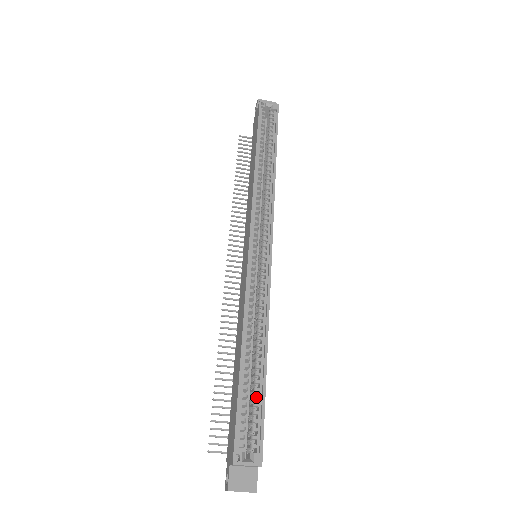
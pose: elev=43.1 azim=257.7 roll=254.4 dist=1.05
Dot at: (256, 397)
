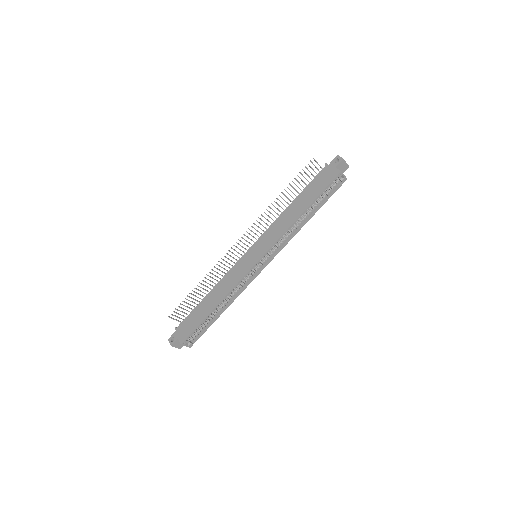
Dot at: (207, 324)
